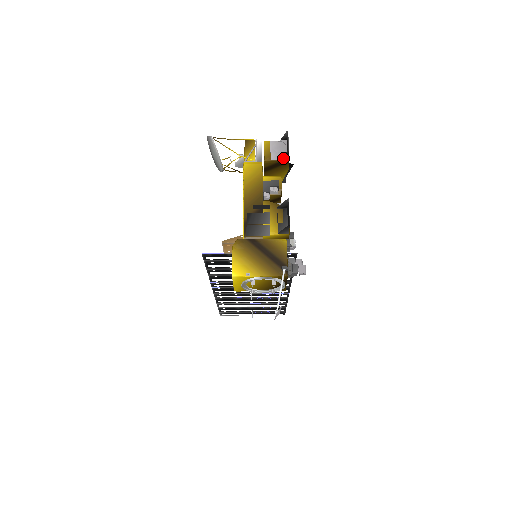
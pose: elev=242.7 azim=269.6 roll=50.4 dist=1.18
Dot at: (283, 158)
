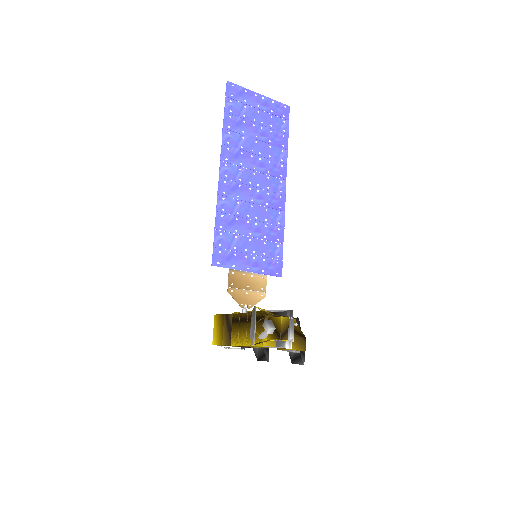
Dot at: (290, 354)
